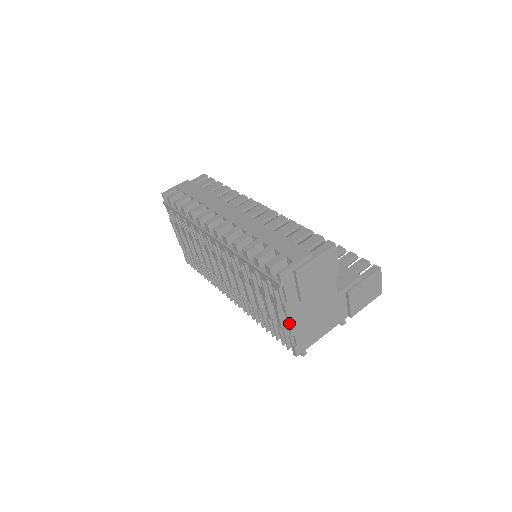
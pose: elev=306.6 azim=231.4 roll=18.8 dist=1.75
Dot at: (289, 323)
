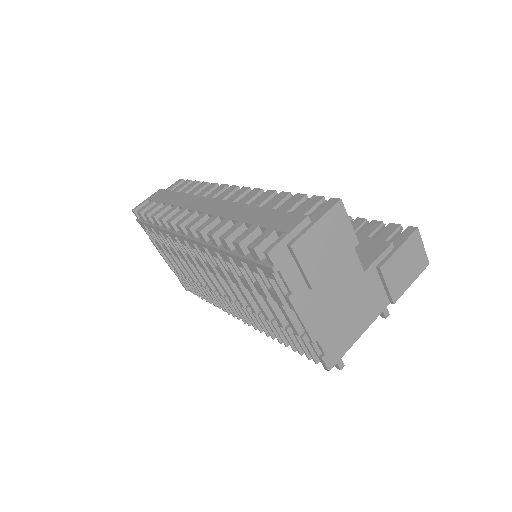
Dot at: (303, 323)
